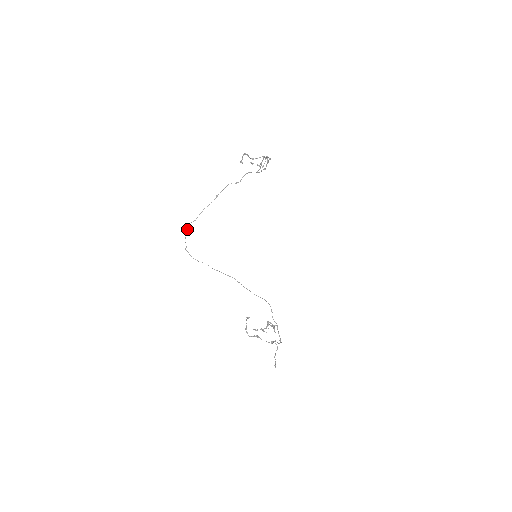
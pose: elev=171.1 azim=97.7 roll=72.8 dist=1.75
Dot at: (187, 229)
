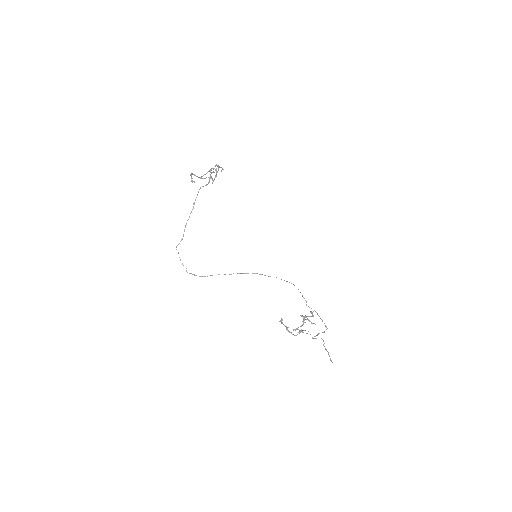
Dot at: (178, 252)
